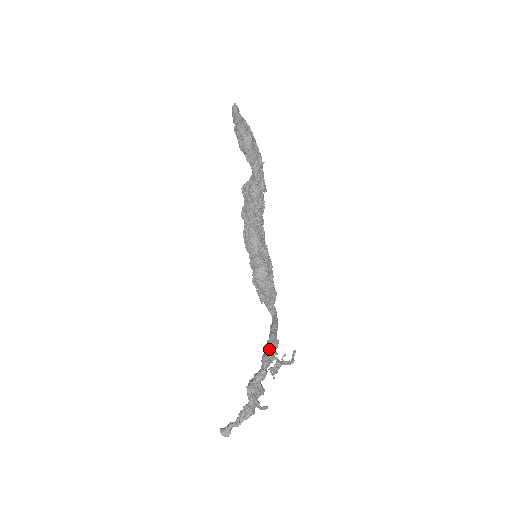
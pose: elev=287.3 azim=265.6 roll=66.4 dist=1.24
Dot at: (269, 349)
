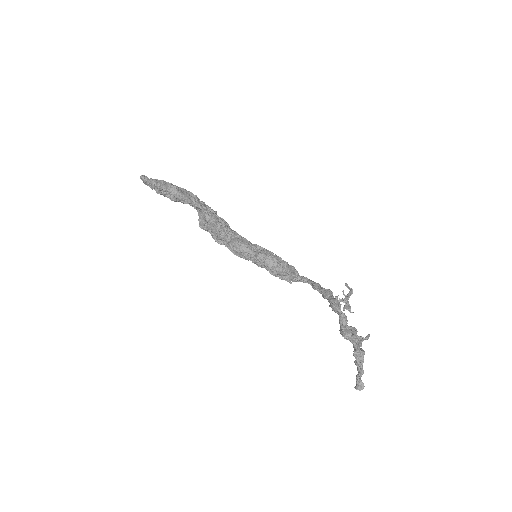
Dot at: (329, 299)
